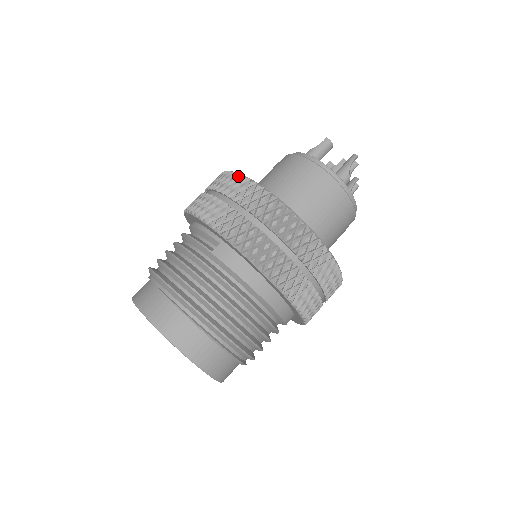
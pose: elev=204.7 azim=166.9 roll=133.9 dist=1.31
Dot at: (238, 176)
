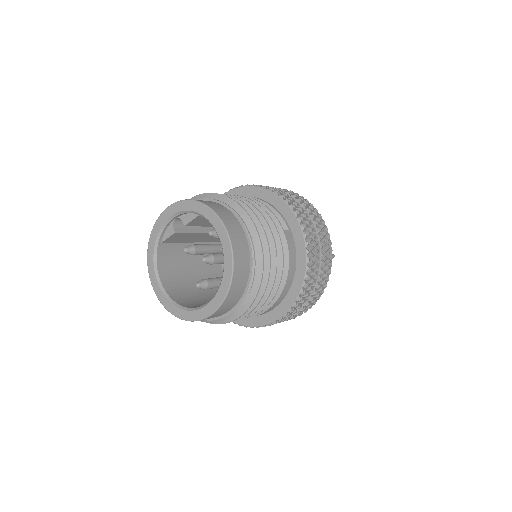
Dot at: (312, 204)
